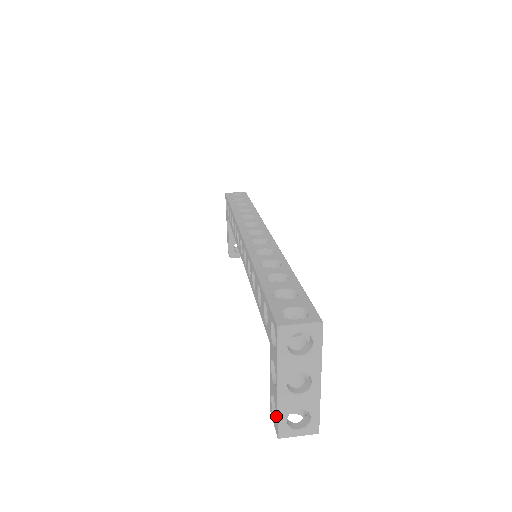
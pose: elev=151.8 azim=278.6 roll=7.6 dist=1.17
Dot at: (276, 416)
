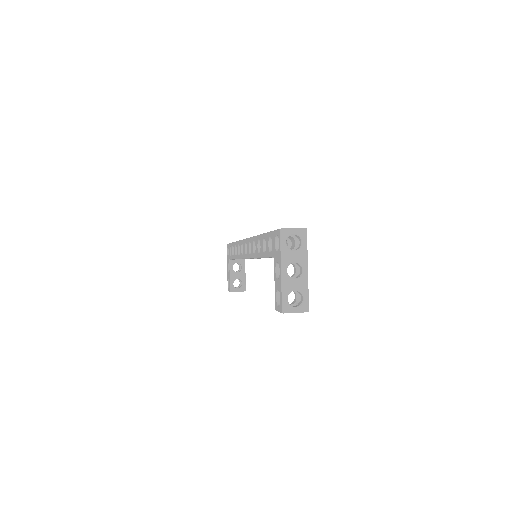
Dot at: (280, 297)
